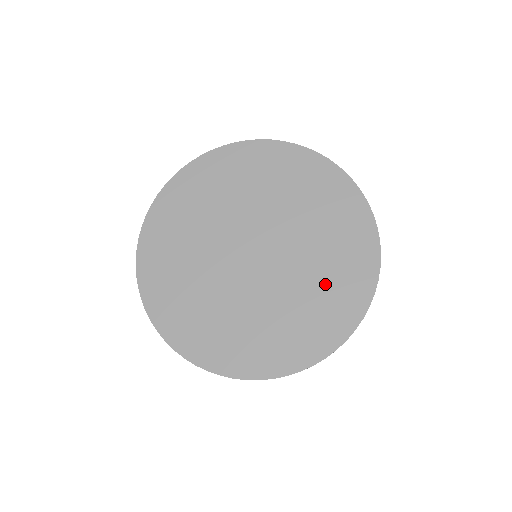
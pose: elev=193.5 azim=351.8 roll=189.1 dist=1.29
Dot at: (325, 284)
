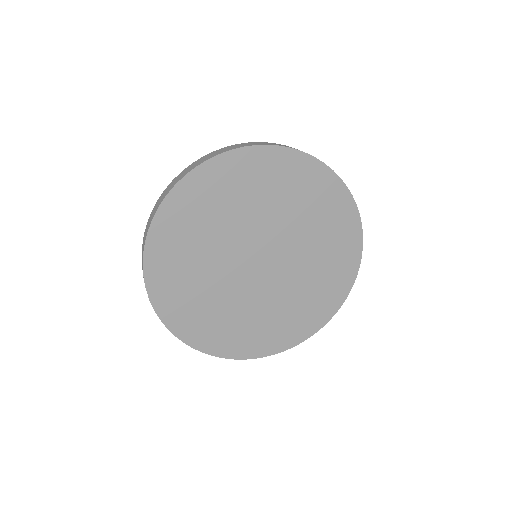
Dot at: (318, 219)
